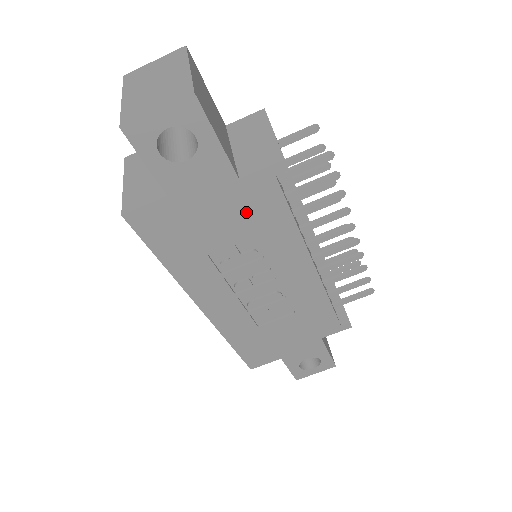
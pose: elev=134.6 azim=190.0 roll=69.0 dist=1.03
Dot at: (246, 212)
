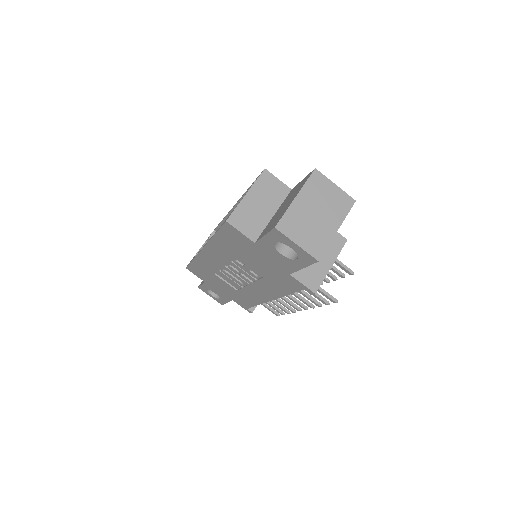
Dot at: (275, 275)
